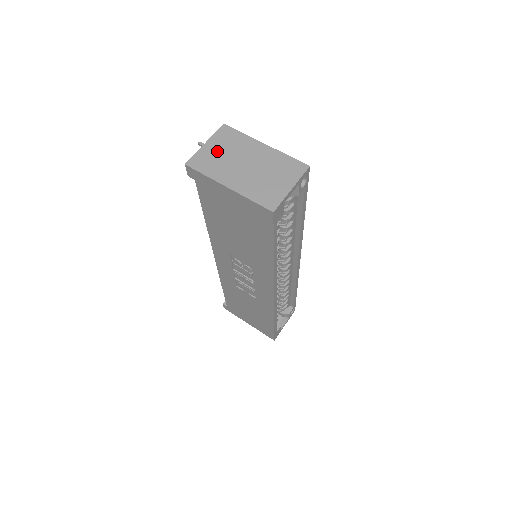
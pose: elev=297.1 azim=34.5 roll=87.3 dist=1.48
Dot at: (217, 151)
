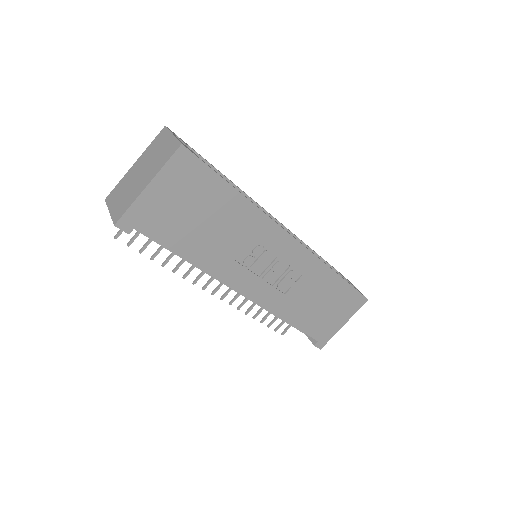
Dot at: (119, 200)
